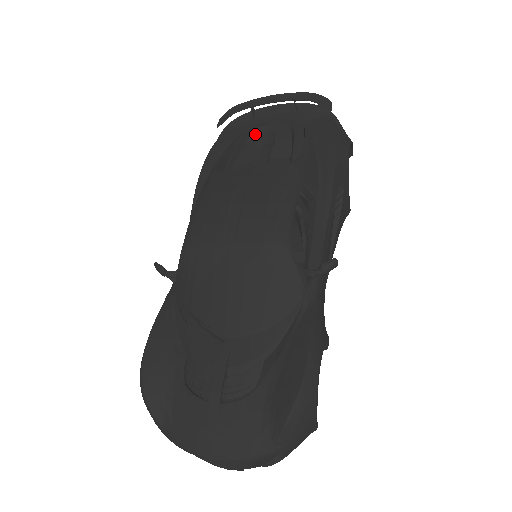
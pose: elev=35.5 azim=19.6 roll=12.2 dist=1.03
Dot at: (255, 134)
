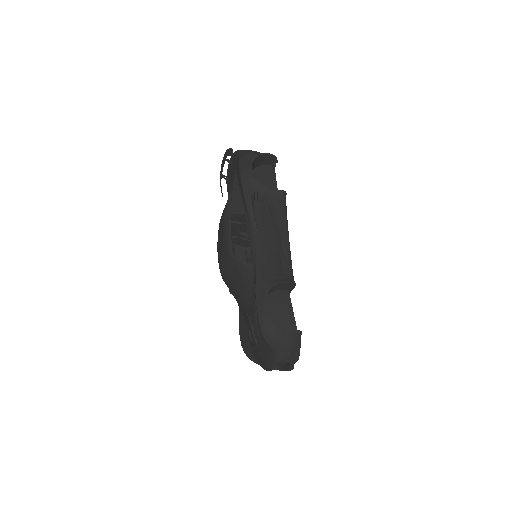
Dot at: (231, 189)
